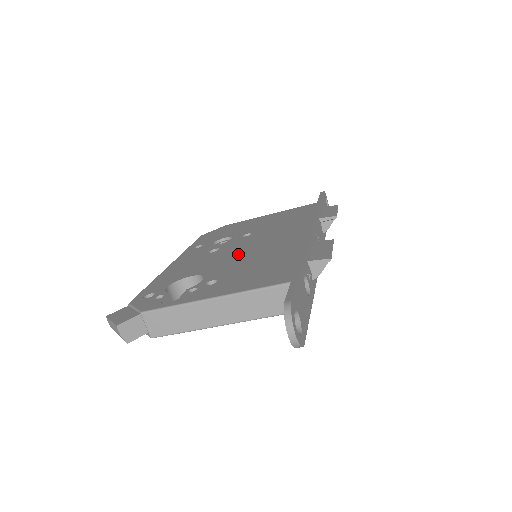
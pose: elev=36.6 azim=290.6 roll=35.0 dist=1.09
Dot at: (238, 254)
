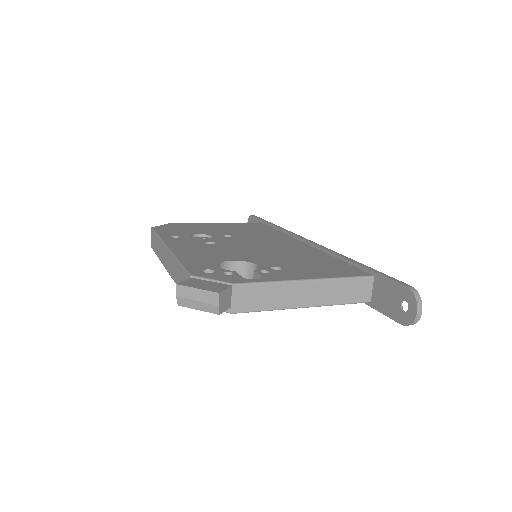
Dot at: (256, 250)
